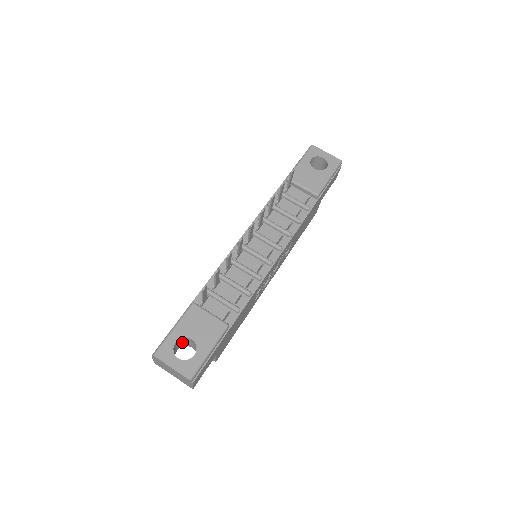
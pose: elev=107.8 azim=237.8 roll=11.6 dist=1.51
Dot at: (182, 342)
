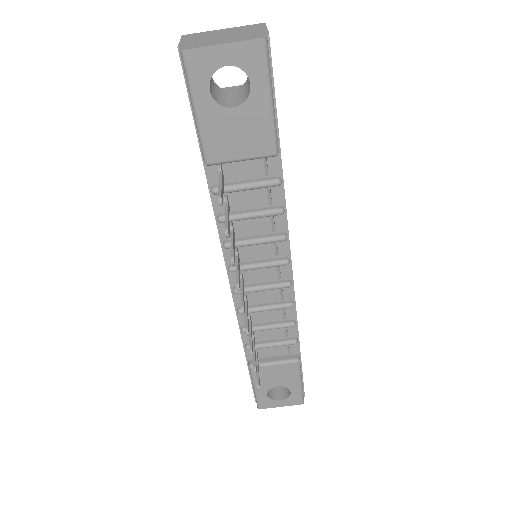
Dot at: occluded
